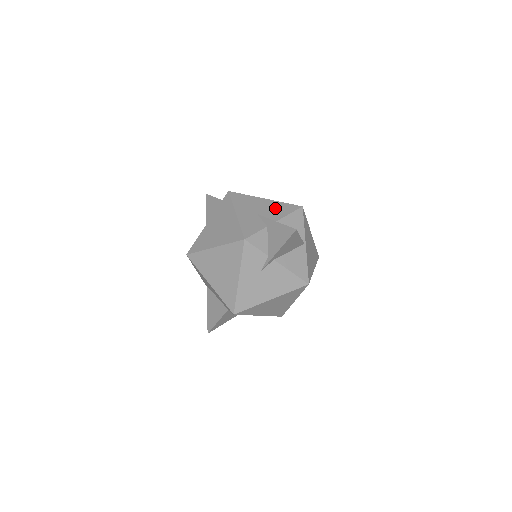
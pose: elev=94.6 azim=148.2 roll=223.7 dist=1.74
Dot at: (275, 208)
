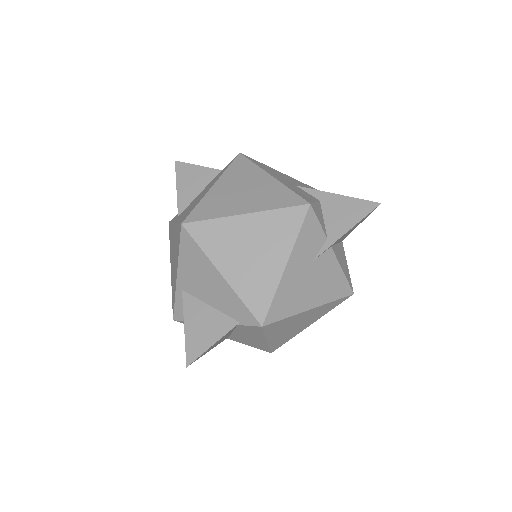
Dot at: (308, 187)
